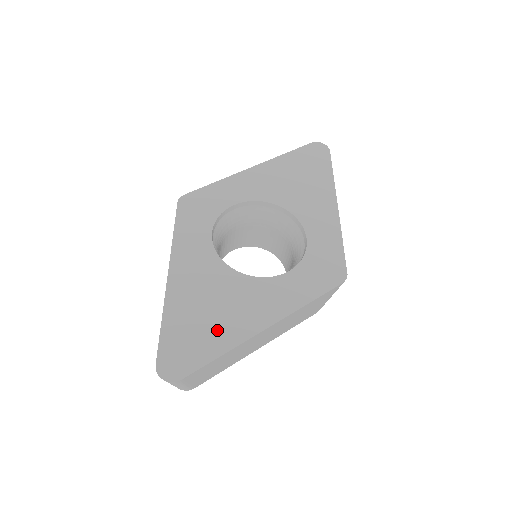
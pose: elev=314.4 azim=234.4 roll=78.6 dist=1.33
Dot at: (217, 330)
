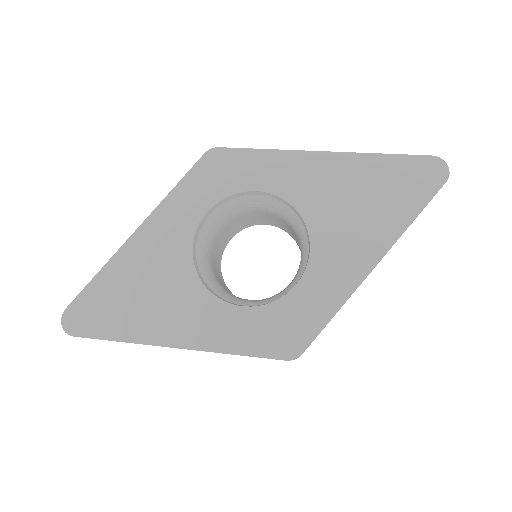
Dot at: (131, 316)
